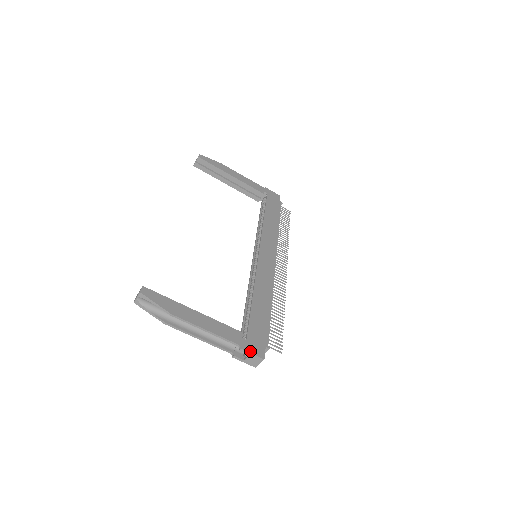
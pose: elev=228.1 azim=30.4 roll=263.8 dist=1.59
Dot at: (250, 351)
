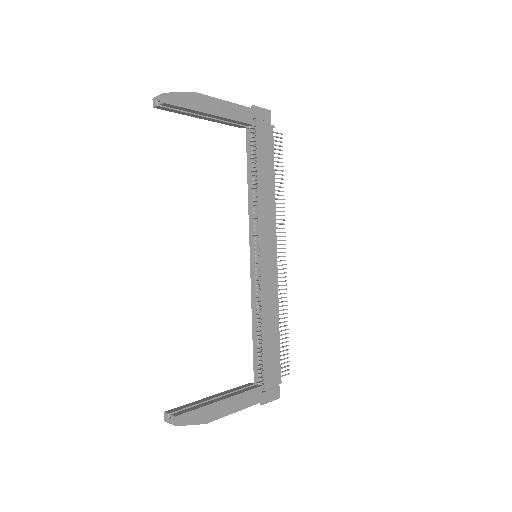
Dot at: (269, 400)
